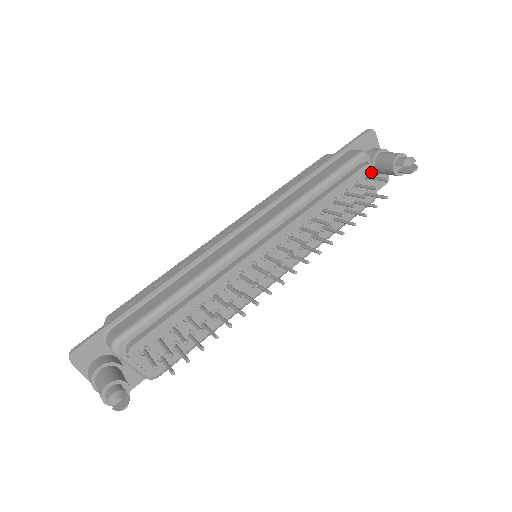
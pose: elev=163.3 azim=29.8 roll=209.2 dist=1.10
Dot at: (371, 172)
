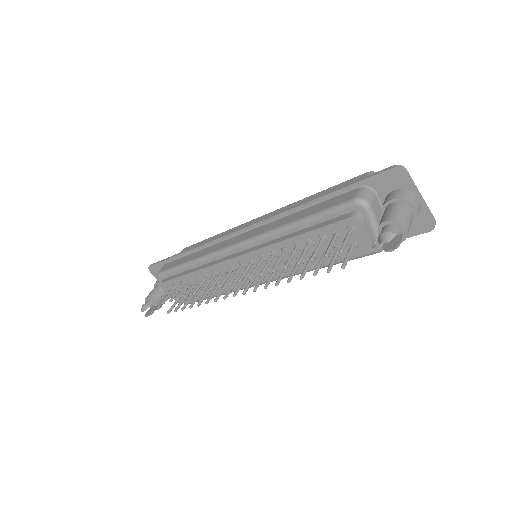
Dot at: (360, 226)
